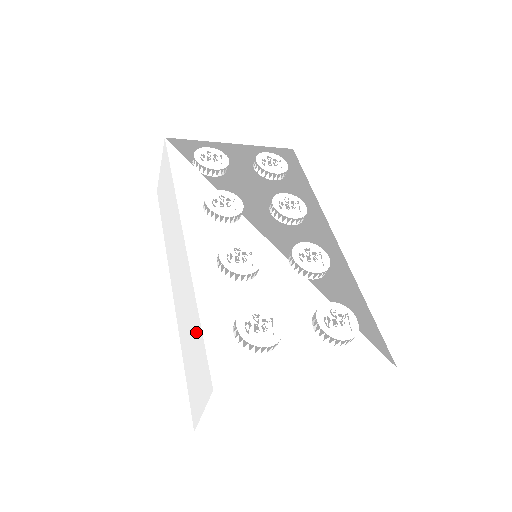
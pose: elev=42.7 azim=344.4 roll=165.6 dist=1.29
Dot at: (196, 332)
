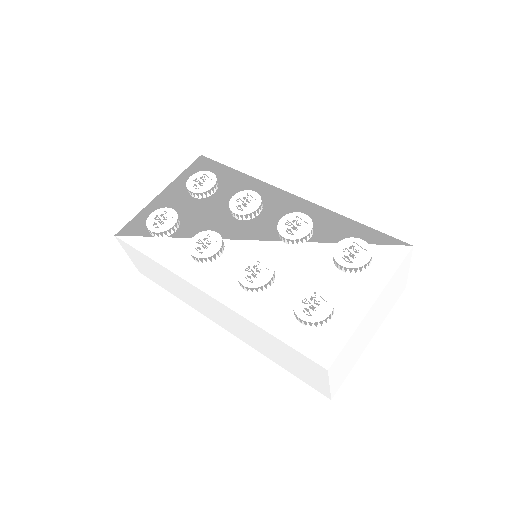
Dot at: (277, 345)
